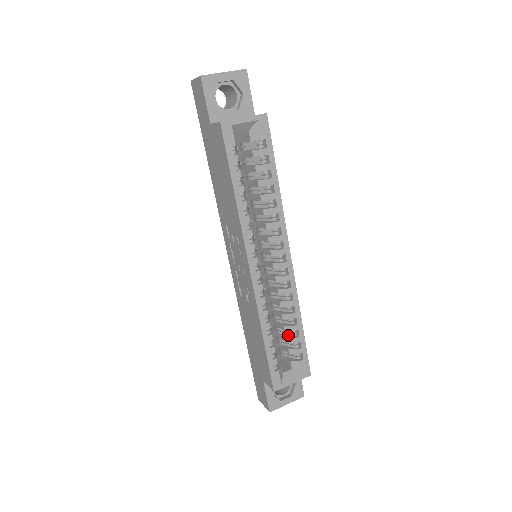
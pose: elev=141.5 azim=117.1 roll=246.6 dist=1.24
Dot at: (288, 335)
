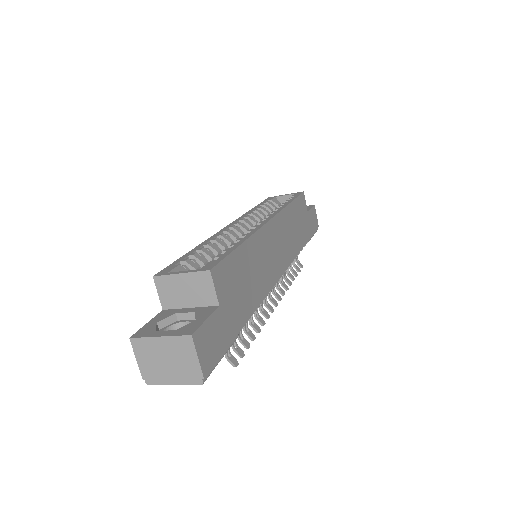
Dot at: occluded
